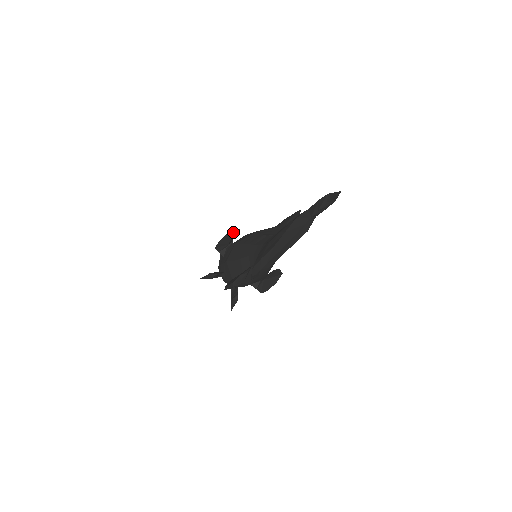
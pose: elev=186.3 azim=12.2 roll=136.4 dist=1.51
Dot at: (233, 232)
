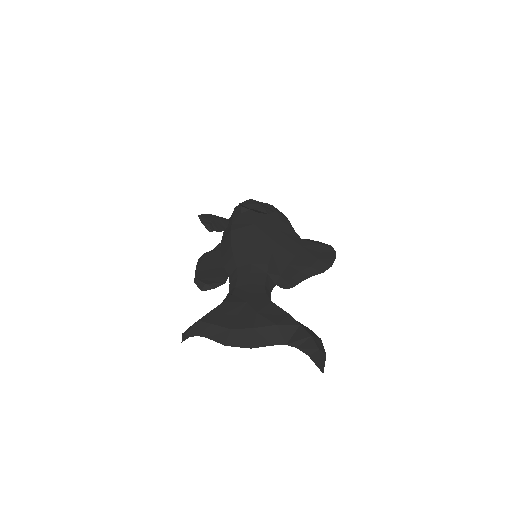
Dot at: (263, 213)
